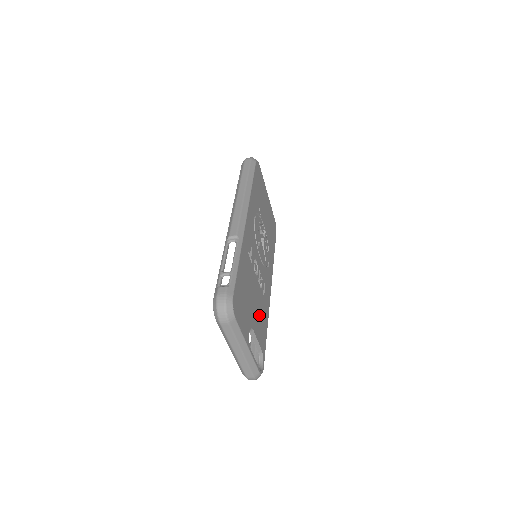
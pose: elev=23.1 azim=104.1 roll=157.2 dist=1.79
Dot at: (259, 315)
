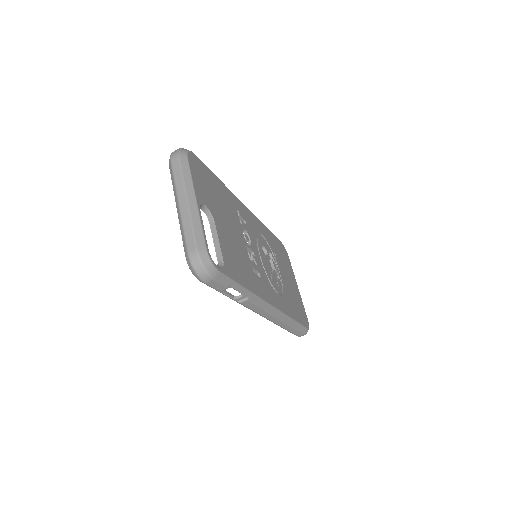
Dot at: (234, 250)
